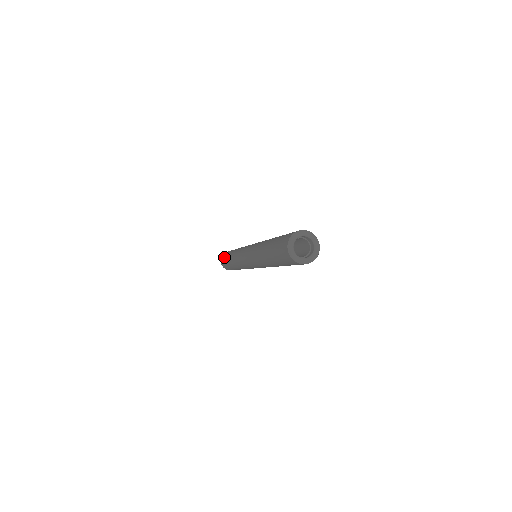
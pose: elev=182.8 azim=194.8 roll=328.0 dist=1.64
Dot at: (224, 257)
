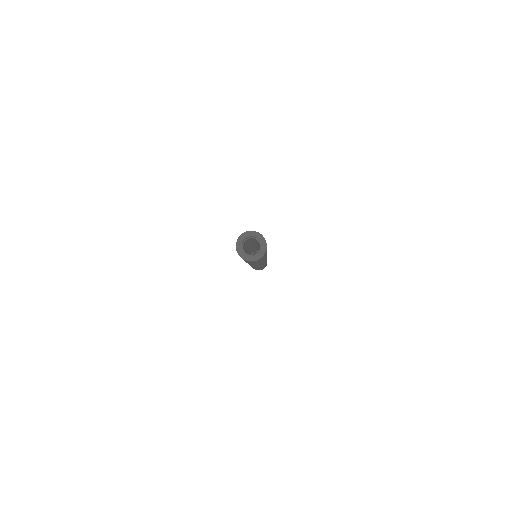
Dot at: occluded
